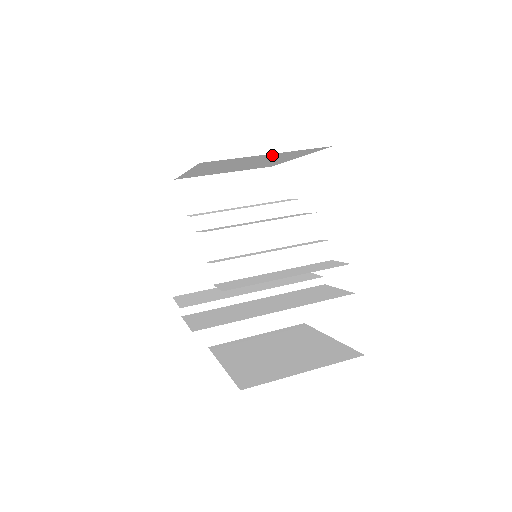
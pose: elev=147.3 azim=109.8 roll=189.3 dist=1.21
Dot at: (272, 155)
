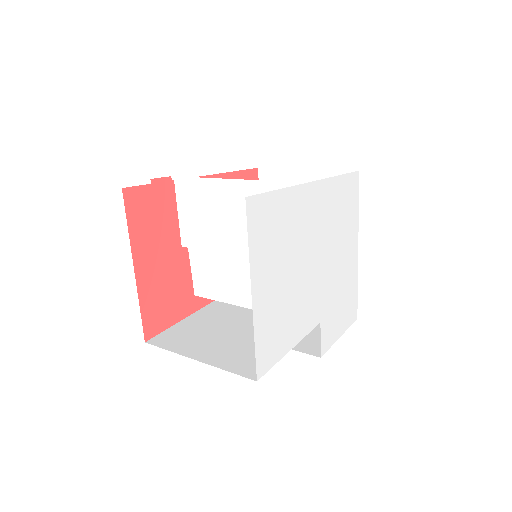
Dot at: occluded
